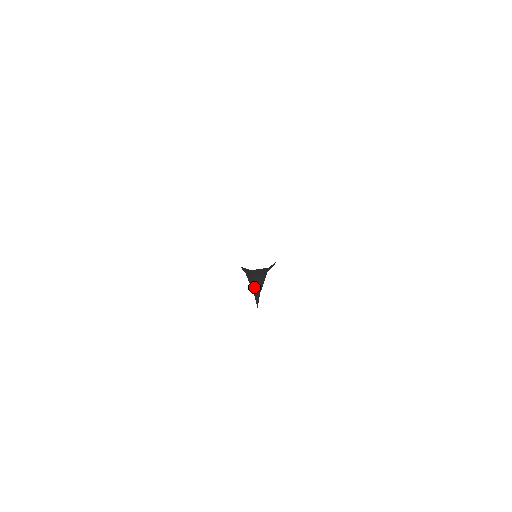
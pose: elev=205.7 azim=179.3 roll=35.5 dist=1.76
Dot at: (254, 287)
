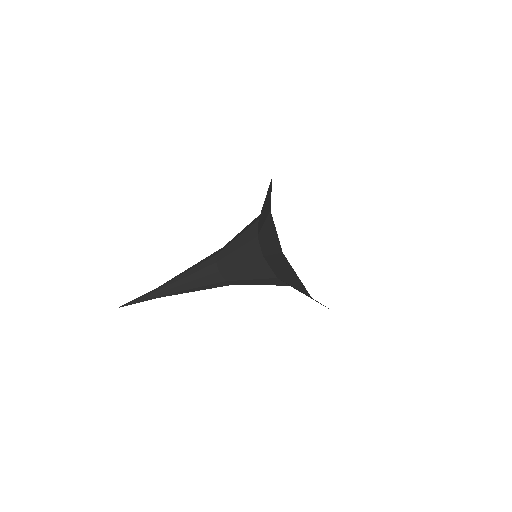
Dot at: (194, 291)
